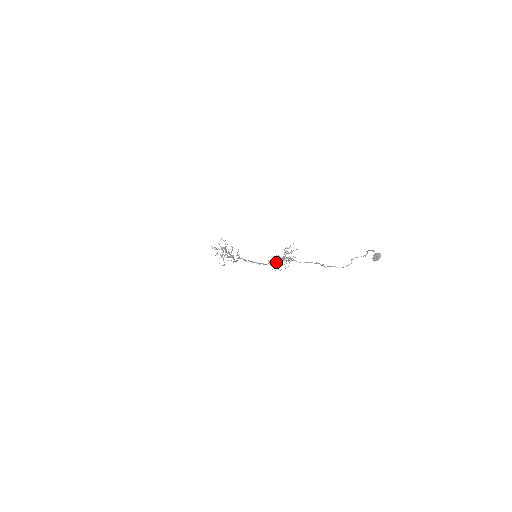
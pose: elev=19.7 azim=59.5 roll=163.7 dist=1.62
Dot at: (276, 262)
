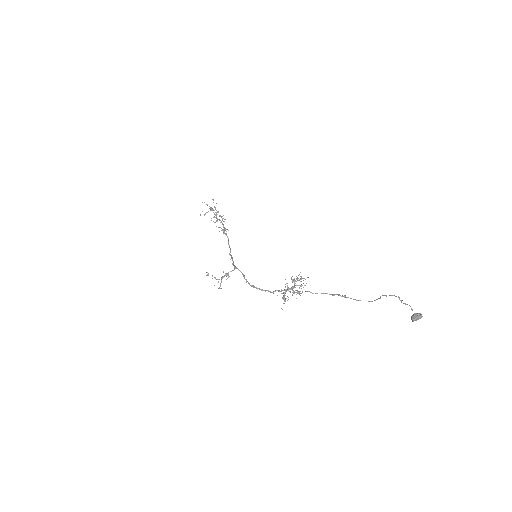
Dot at: (284, 296)
